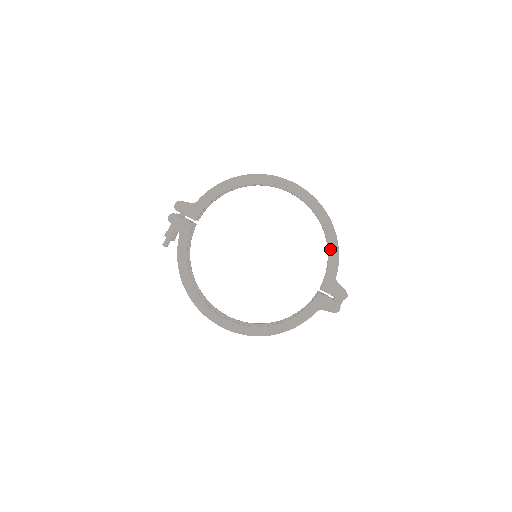
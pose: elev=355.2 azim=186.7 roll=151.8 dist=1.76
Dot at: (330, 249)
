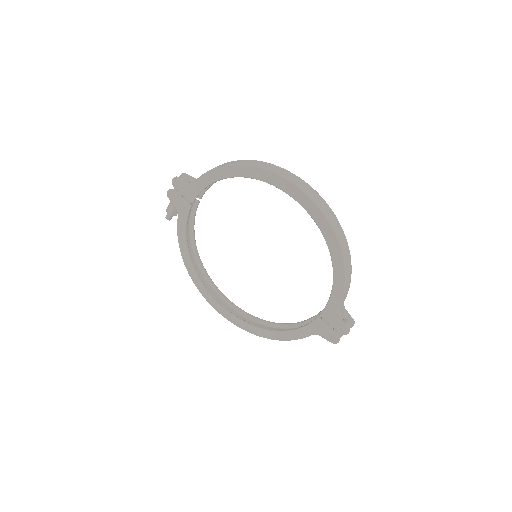
Dot at: (335, 278)
